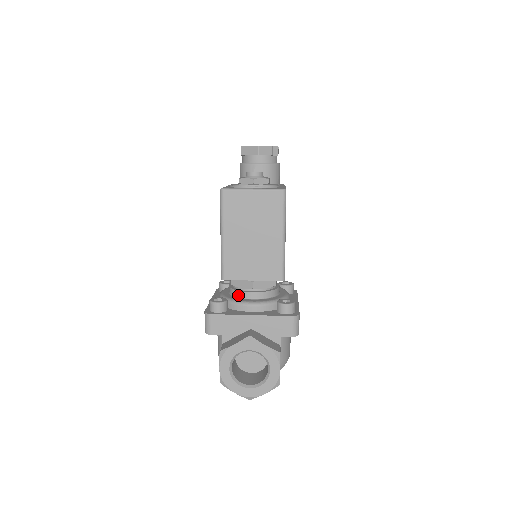
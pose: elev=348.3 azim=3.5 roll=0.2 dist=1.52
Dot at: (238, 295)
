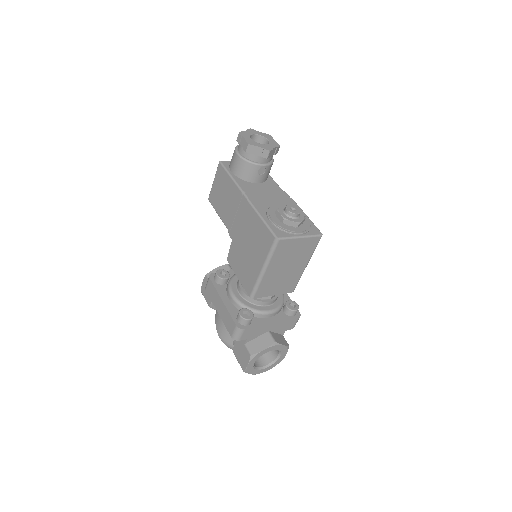
Dot at: (256, 303)
